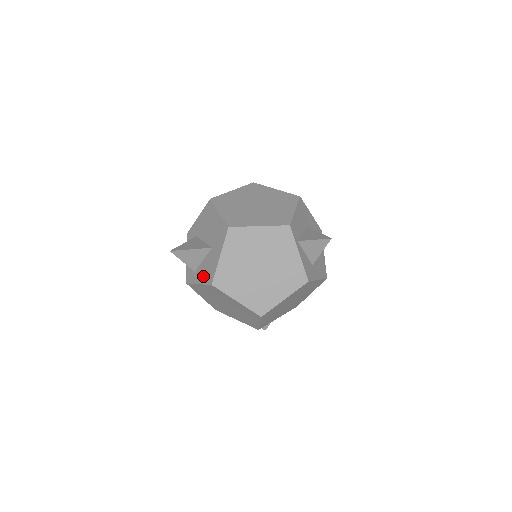
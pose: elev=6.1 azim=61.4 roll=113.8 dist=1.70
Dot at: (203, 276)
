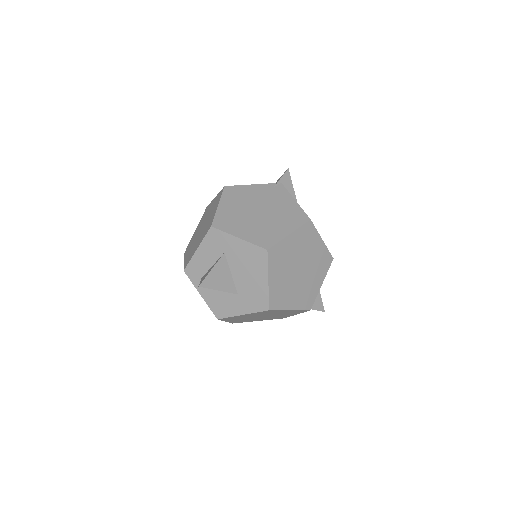
Dot at: (211, 299)
